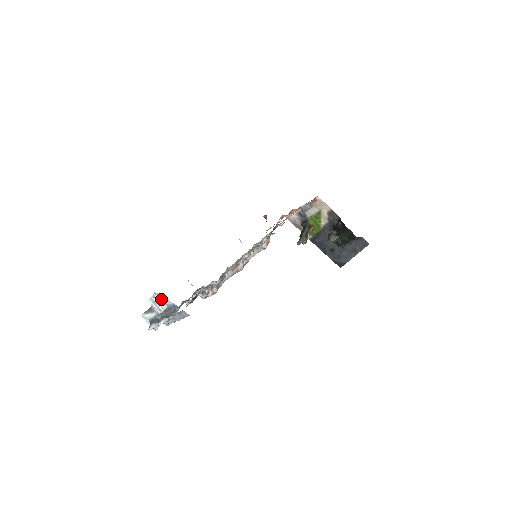
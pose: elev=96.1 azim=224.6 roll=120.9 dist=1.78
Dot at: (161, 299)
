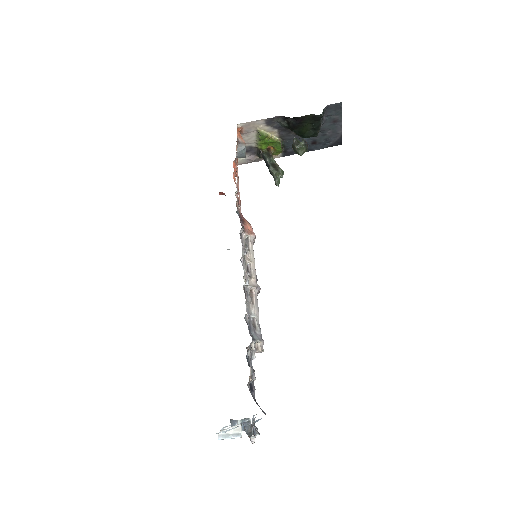
Dot at: (226, 431)
